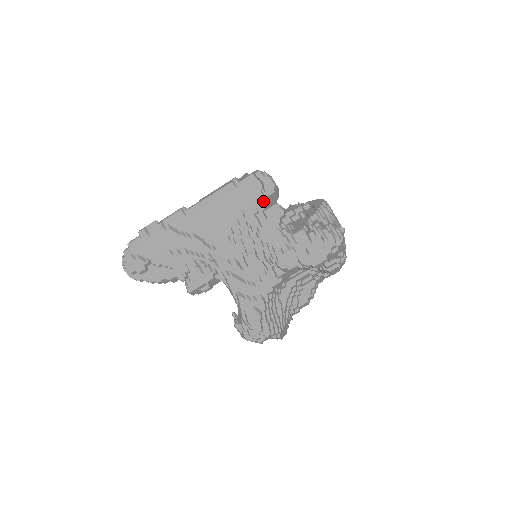
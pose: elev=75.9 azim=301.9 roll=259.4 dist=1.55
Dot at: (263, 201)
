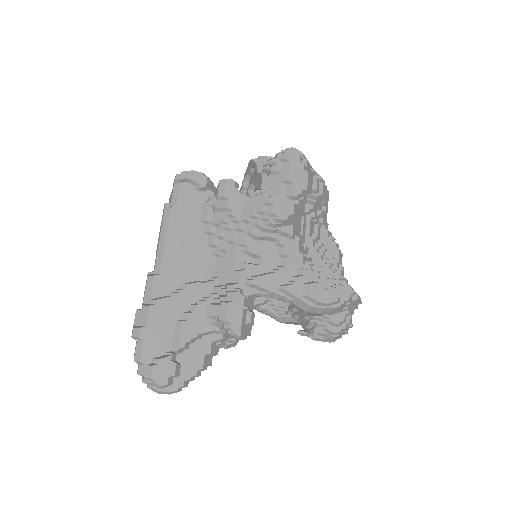
Dot at: (207, 197)
